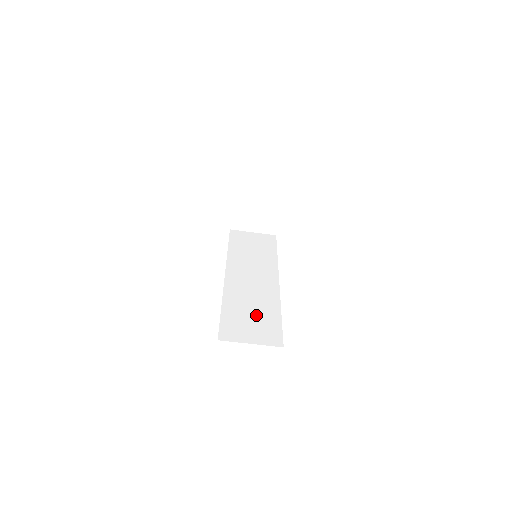
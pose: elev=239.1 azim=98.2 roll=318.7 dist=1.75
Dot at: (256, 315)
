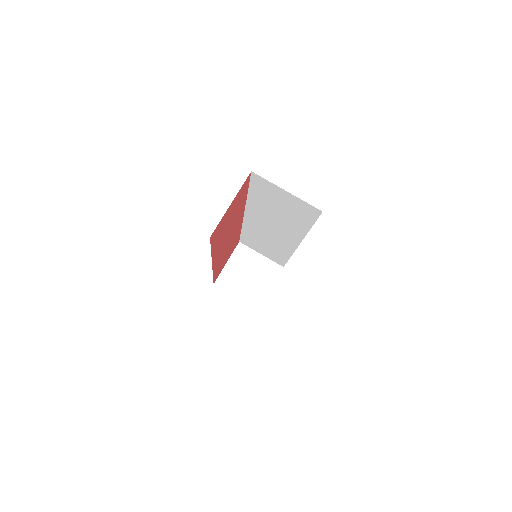
Dot at: occluded
